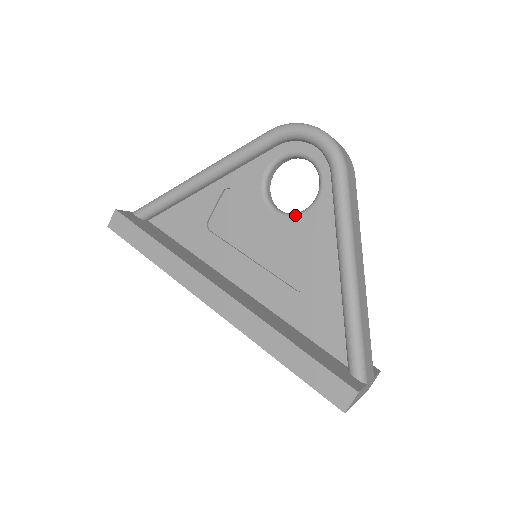
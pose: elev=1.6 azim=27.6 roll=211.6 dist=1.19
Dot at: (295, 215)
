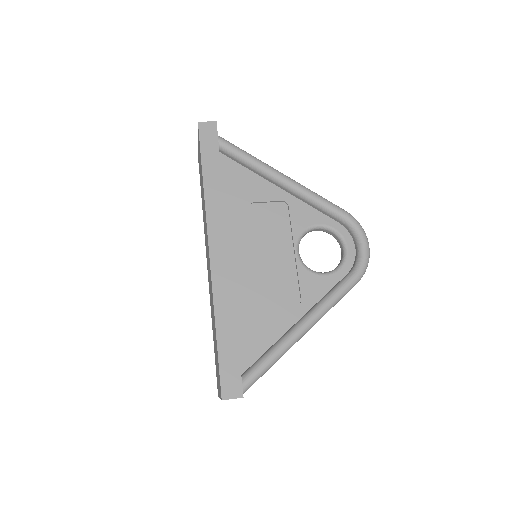
Dot at: (306, 266)
